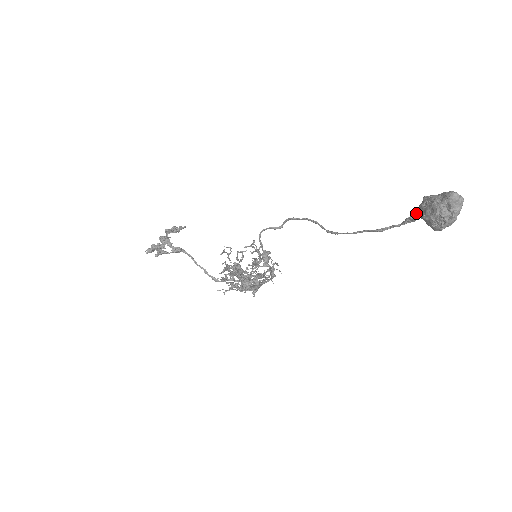
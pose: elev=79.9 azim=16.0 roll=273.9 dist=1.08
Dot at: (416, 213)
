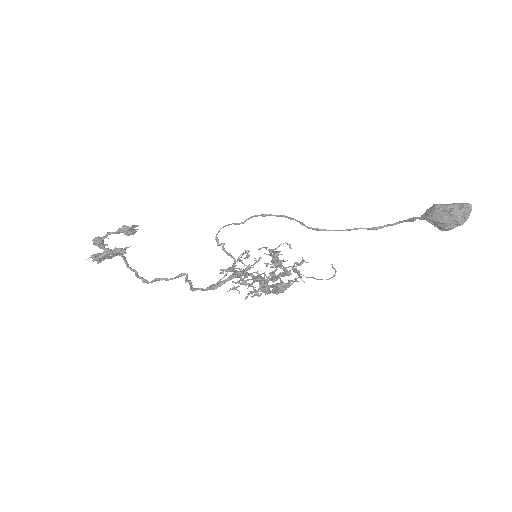
Dot at: (426, 217)
